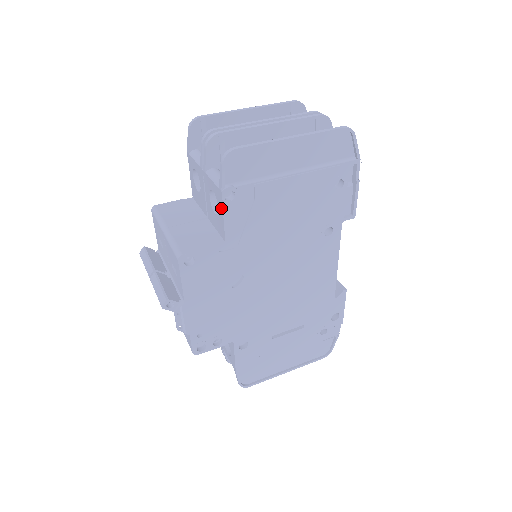
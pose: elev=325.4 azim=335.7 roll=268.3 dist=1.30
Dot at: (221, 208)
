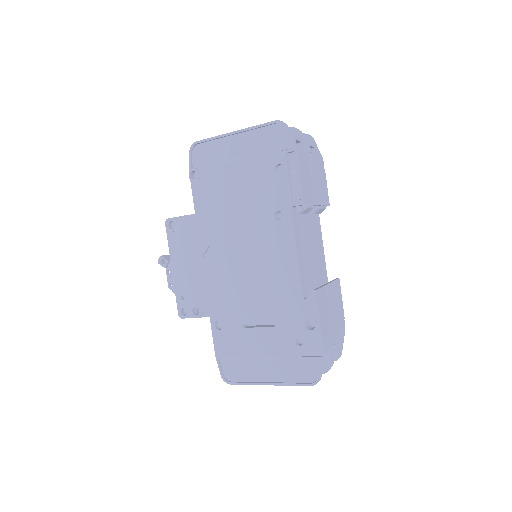
Dot at: (193, 187)
